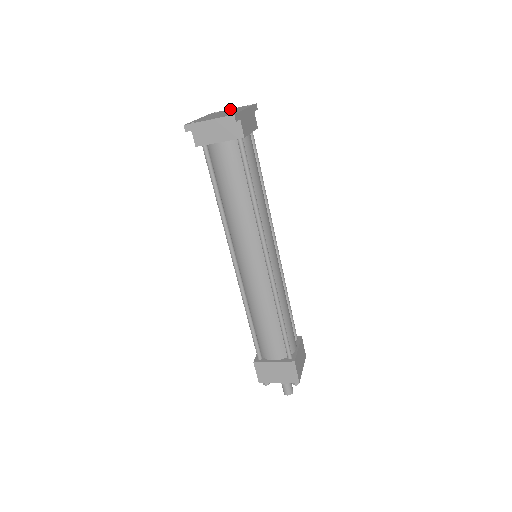
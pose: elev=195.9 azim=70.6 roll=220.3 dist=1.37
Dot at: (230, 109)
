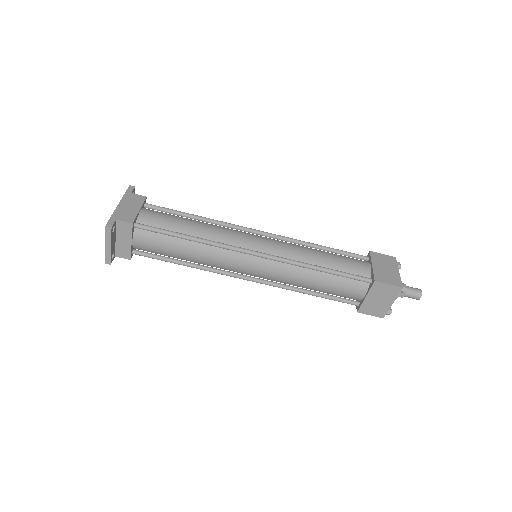
Dot at: occluded
